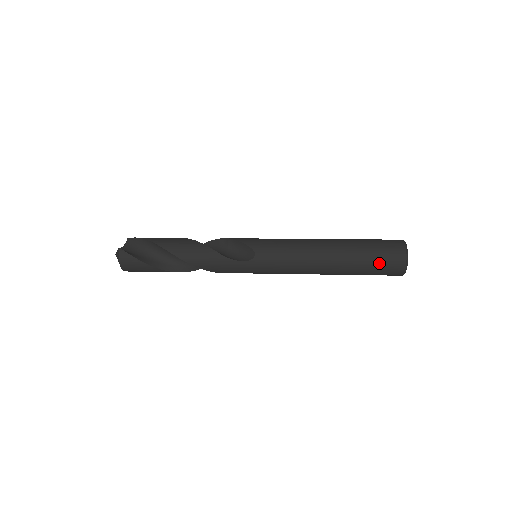
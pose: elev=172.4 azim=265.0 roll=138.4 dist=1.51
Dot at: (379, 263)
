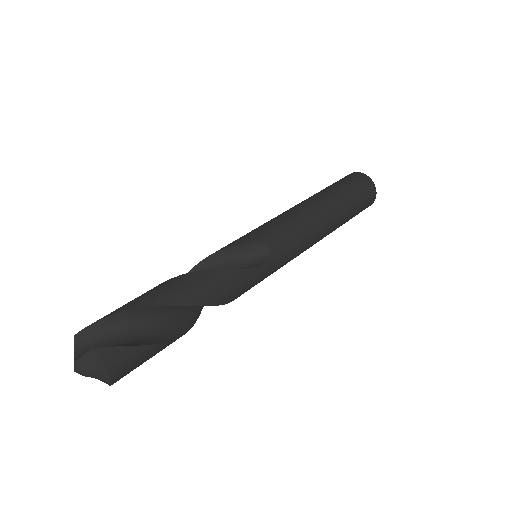
Dot at: (361, 198)
